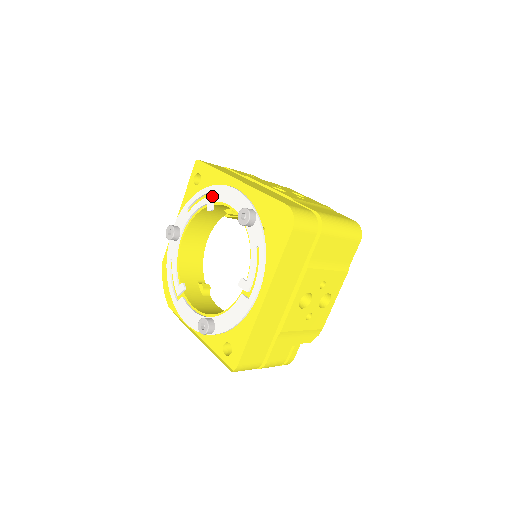
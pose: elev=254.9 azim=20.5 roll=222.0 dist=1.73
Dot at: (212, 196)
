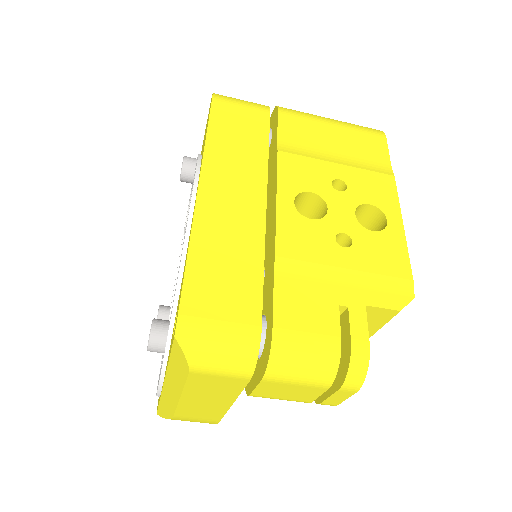
Dot at: (184, 228)
